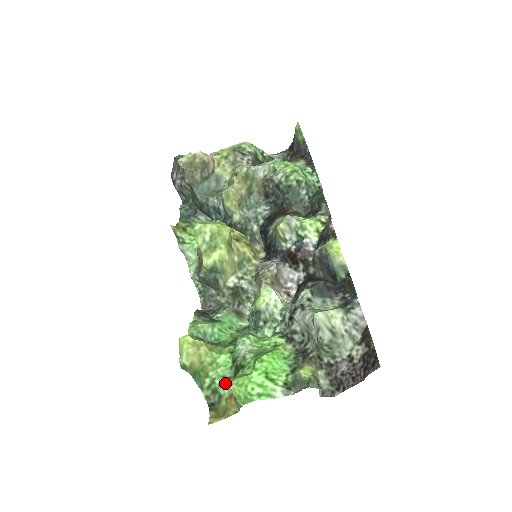
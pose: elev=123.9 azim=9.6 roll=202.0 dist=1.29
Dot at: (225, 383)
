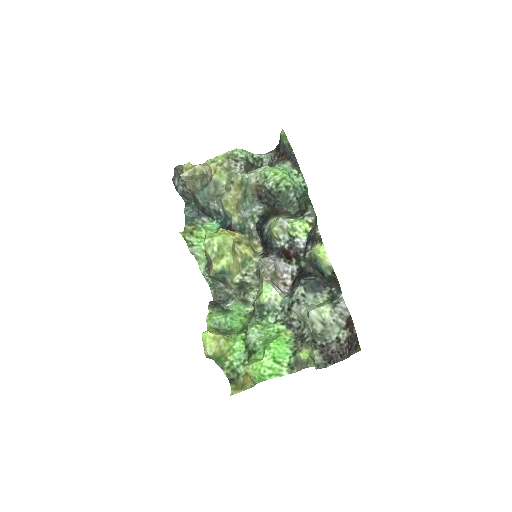
Dot at: (241, 365)
